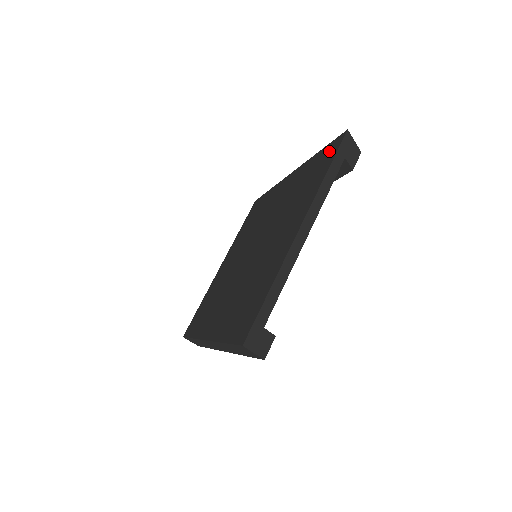
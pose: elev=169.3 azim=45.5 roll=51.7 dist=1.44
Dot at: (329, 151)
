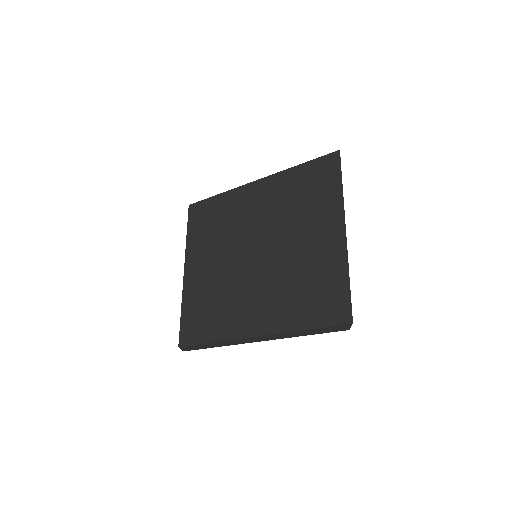
Dot at: (325, 166)
